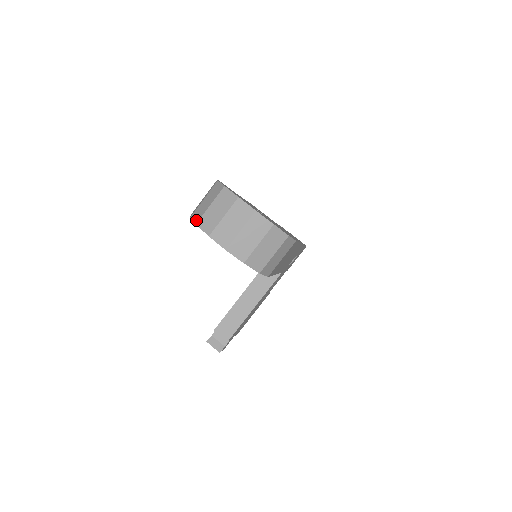
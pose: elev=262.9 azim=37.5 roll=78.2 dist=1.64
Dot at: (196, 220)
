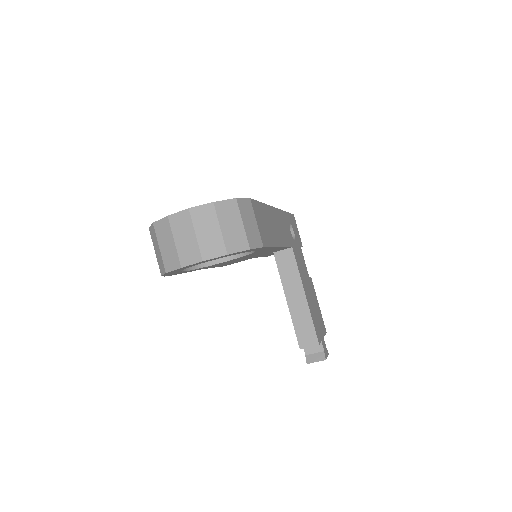
Dot at: (163, 271)
